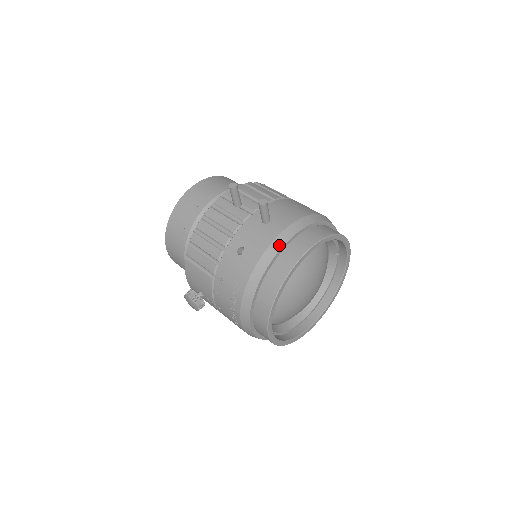
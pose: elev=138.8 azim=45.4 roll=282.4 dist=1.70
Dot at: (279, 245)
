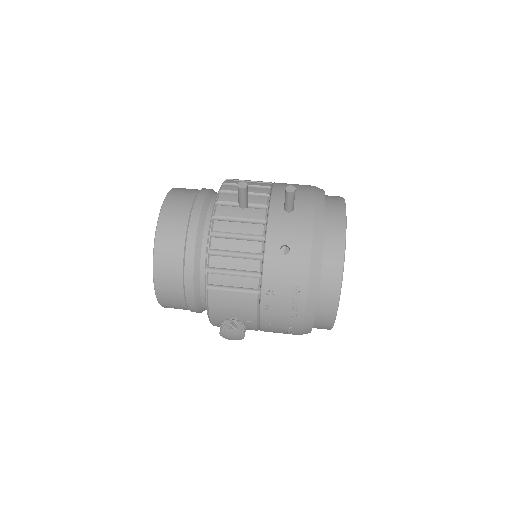
Dot at: (321, 226)
